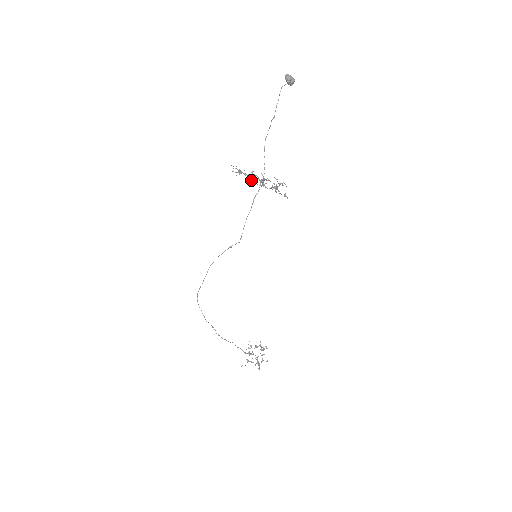
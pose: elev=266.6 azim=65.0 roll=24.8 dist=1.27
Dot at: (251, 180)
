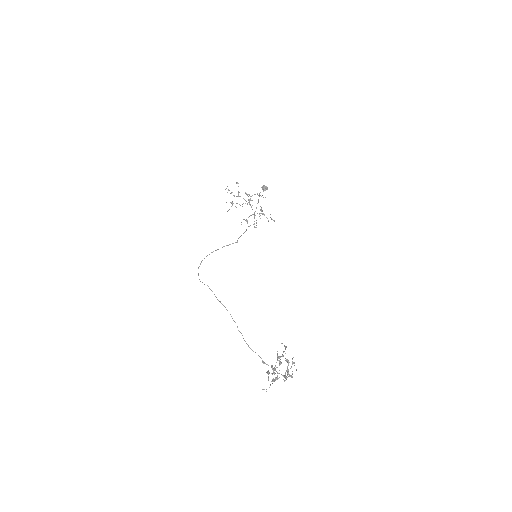
Dot at: (245, 220)
